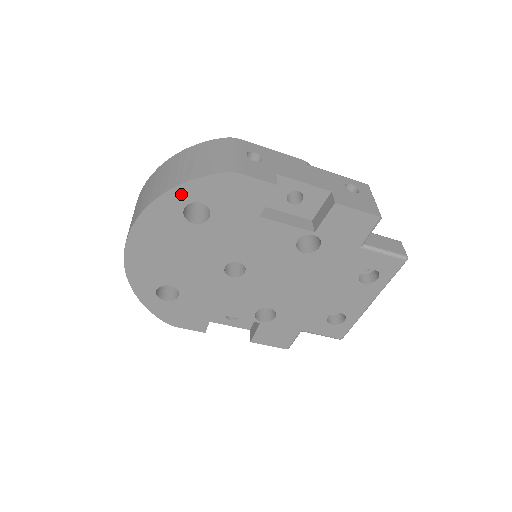
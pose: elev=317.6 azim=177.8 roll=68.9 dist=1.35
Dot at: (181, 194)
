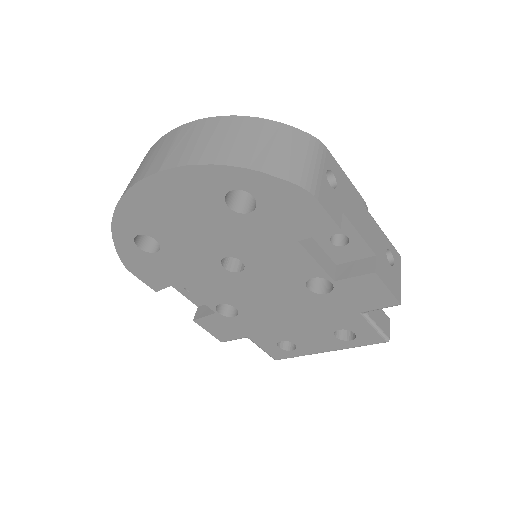
Dot at: (240, 177)
